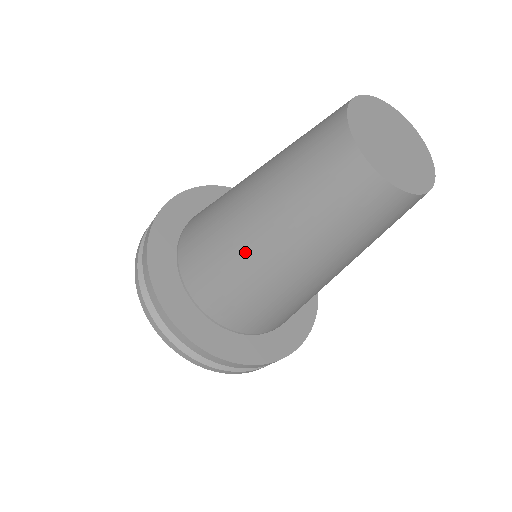
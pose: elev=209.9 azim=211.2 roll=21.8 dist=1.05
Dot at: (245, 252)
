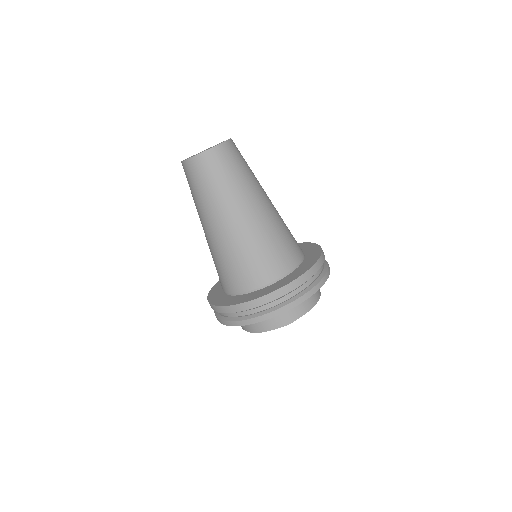
Dot at: occluded
